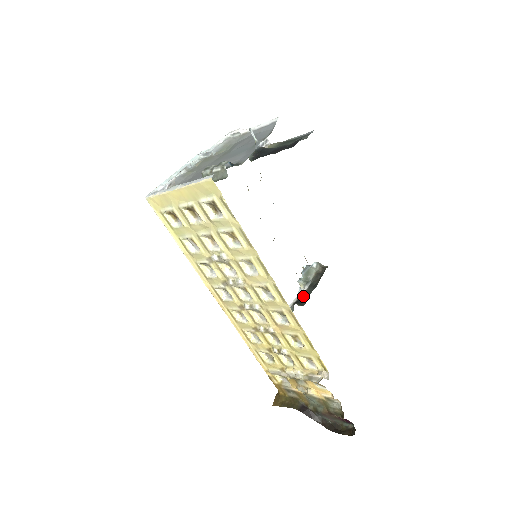
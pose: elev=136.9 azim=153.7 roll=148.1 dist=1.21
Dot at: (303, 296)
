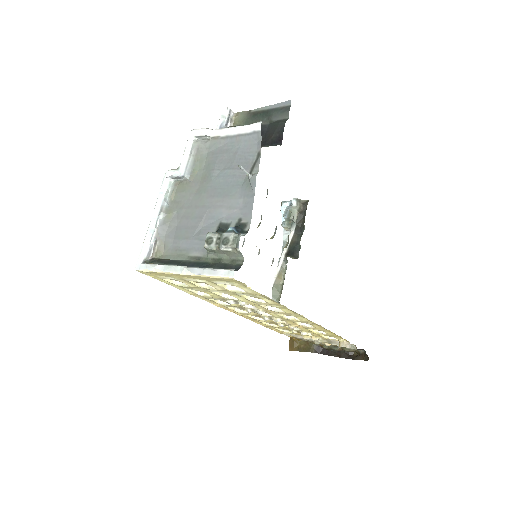
Dot at: (293, 244)
